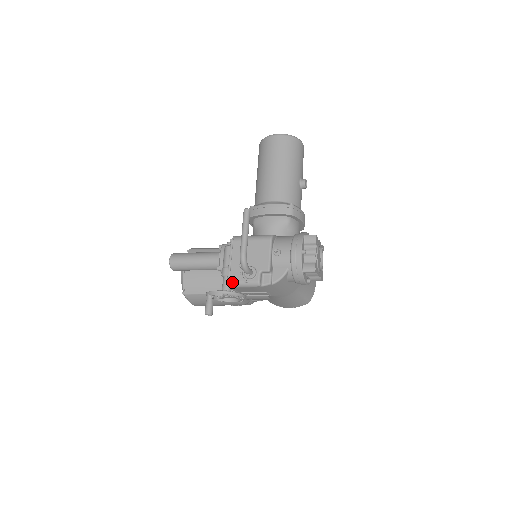
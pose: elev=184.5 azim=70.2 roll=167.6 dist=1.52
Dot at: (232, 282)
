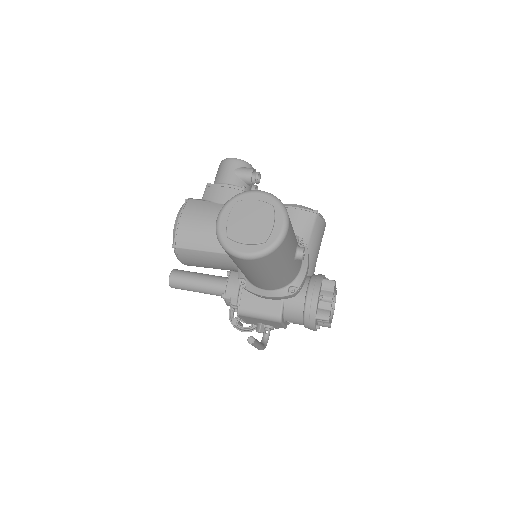
Dot at: occluded
